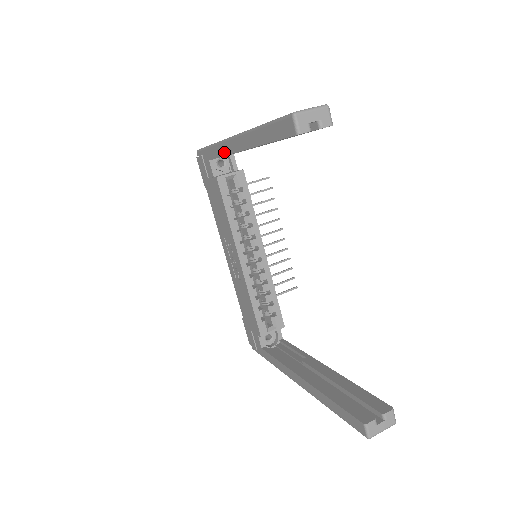
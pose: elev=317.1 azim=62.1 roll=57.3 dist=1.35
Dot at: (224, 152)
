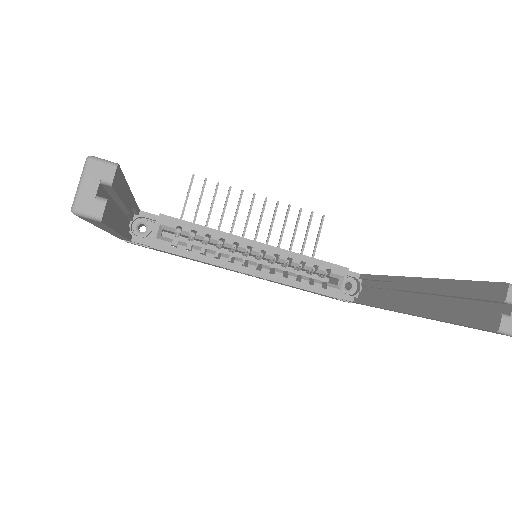
Dot at: occluded
